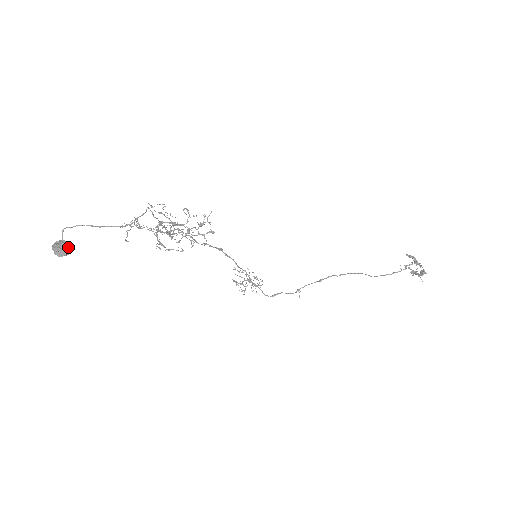
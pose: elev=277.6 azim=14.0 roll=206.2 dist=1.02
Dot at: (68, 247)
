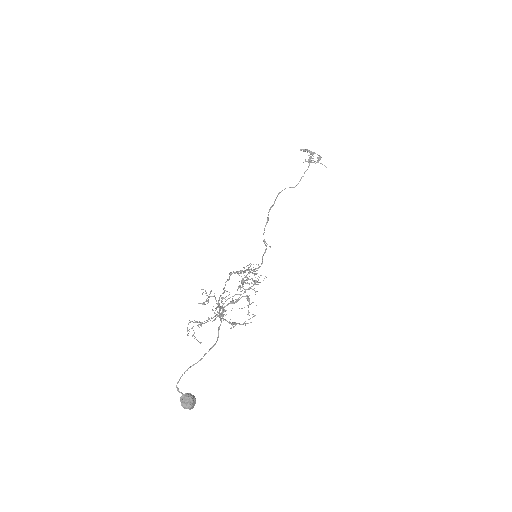
Dot at: (192, 395)
